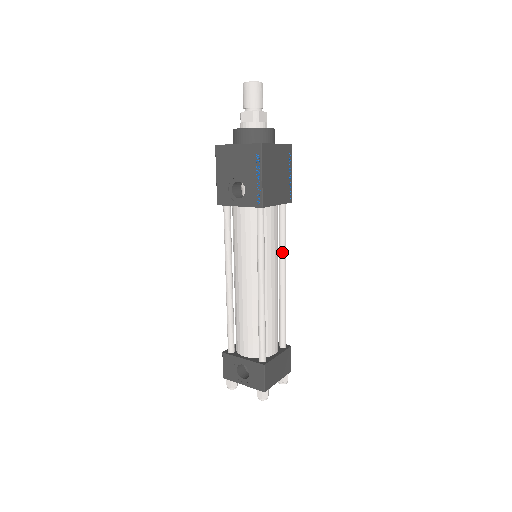
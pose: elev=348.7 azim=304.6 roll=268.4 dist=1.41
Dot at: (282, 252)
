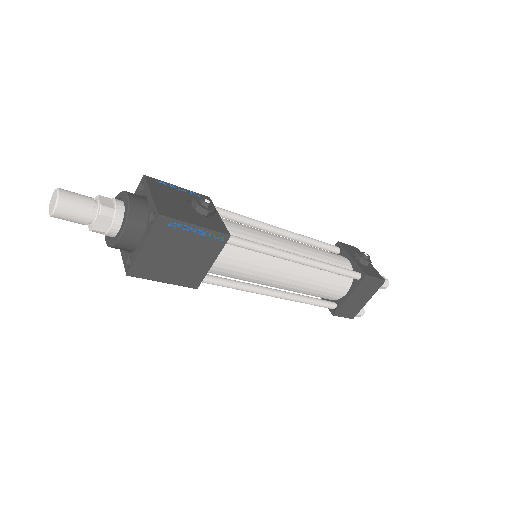
Dot at: (272, 256)
